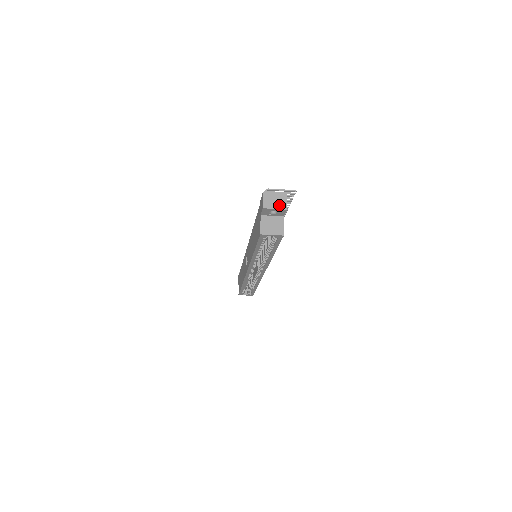
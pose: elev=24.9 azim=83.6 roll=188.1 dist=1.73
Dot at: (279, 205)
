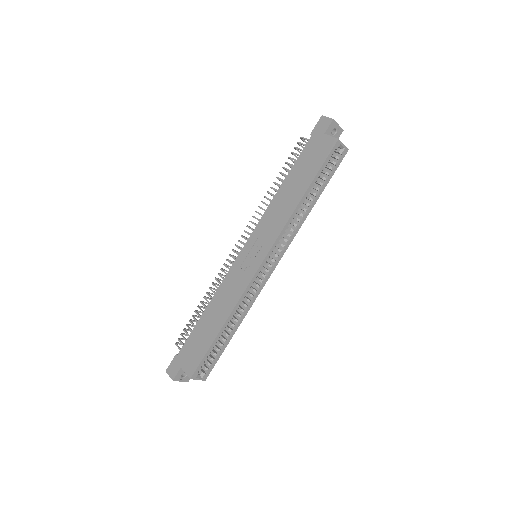
Dot at: (337, 125)
